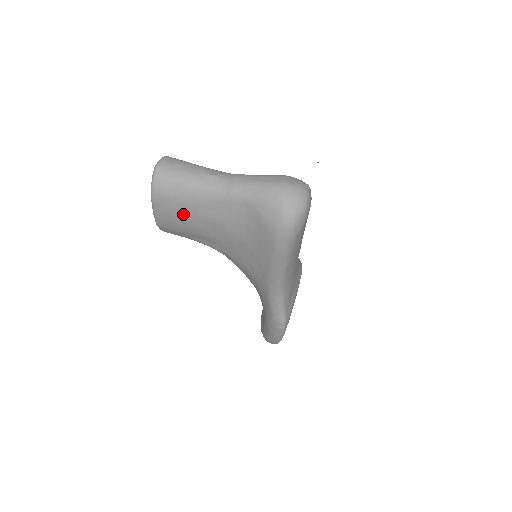
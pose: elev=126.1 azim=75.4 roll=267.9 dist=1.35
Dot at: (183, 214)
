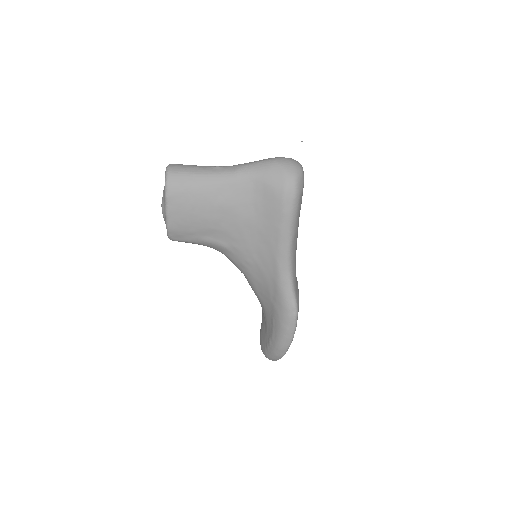
Dot at: (195, 205)
